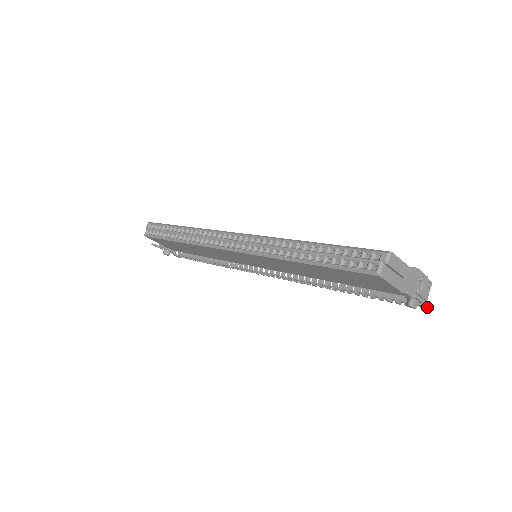
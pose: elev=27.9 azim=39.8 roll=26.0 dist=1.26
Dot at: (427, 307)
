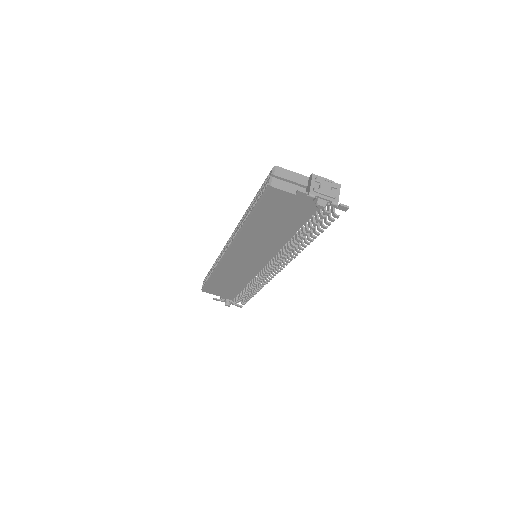
Dot at: (340, 204)
